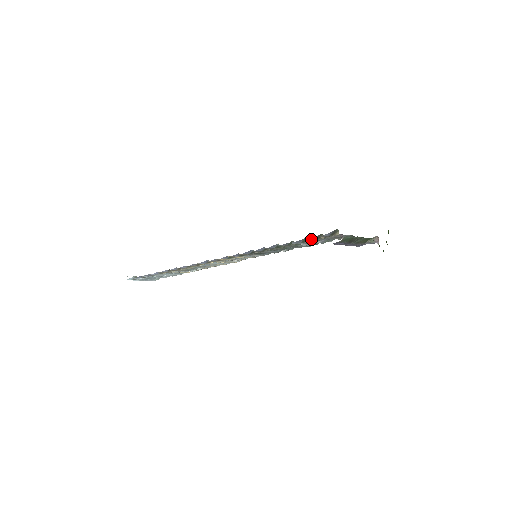
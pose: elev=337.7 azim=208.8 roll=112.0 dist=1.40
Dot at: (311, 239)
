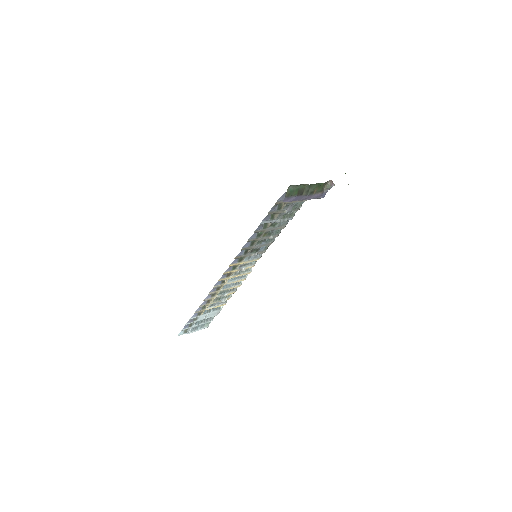
Dot at: (274, 211)
